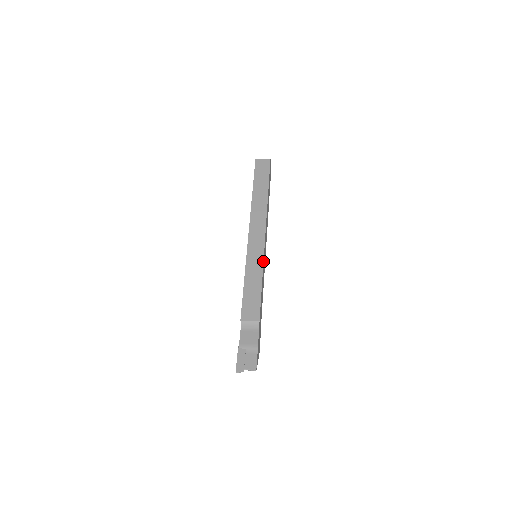
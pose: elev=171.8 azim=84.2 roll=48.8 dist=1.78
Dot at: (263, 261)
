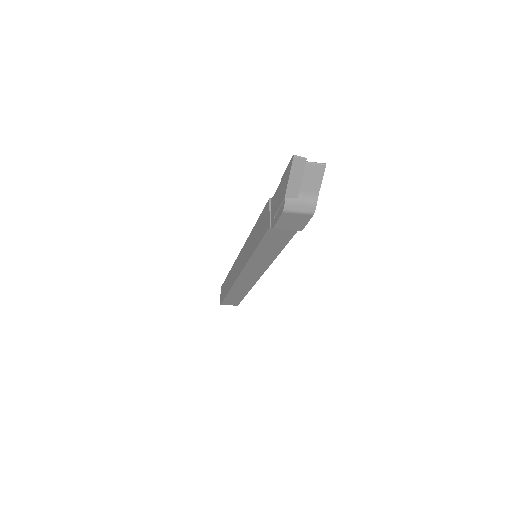
Dot at: occluded
